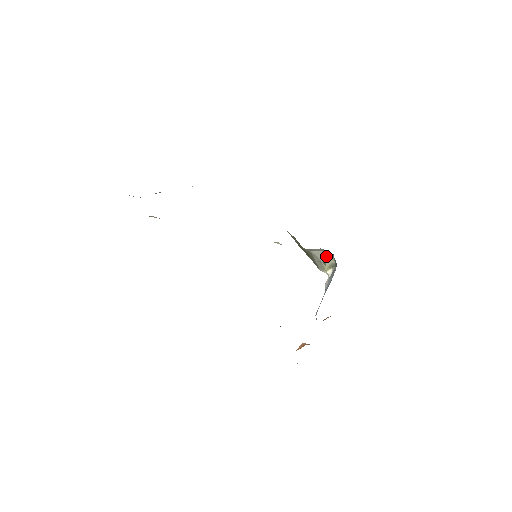
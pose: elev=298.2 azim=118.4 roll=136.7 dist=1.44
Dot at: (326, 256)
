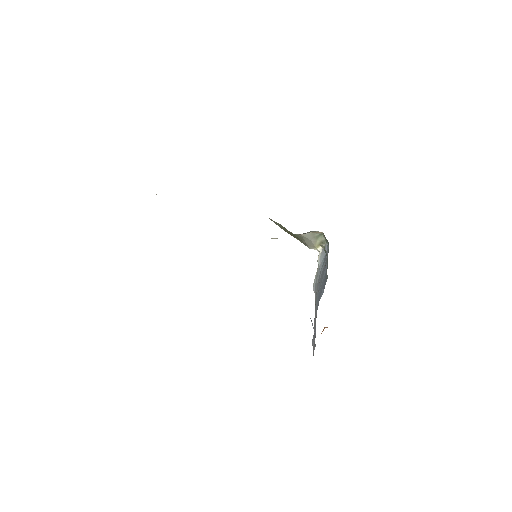
Dot at: (316, 236)
